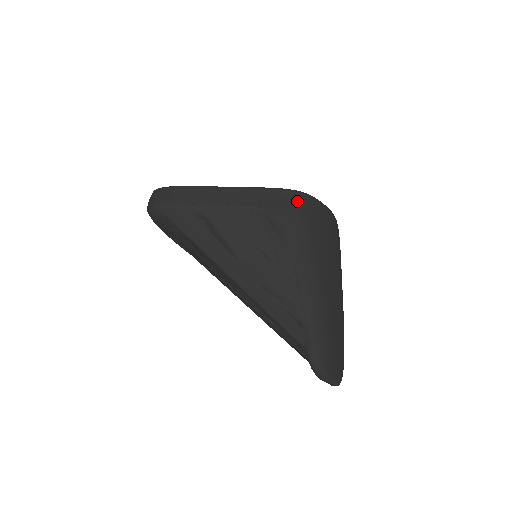
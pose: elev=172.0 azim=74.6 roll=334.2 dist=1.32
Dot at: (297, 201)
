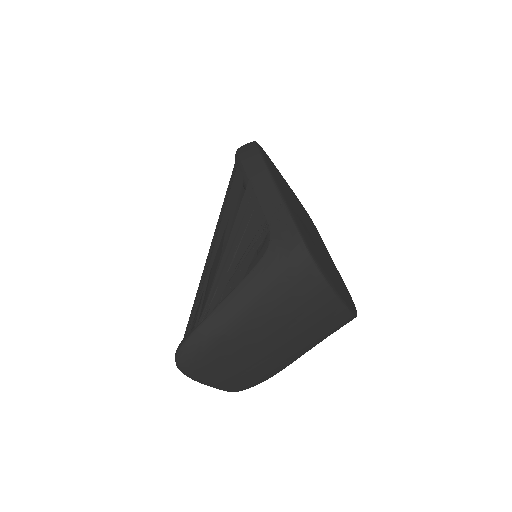
Dot at: (295, 253)
